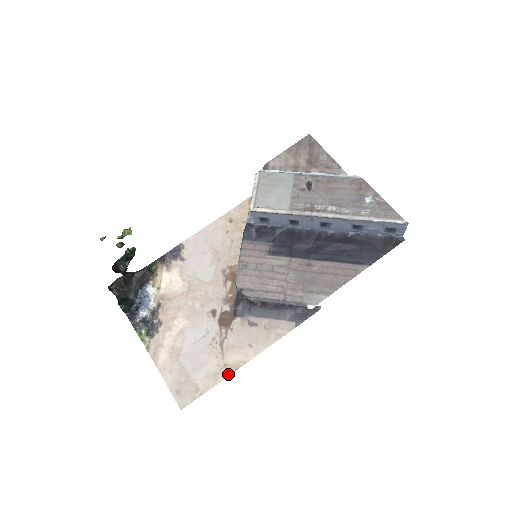
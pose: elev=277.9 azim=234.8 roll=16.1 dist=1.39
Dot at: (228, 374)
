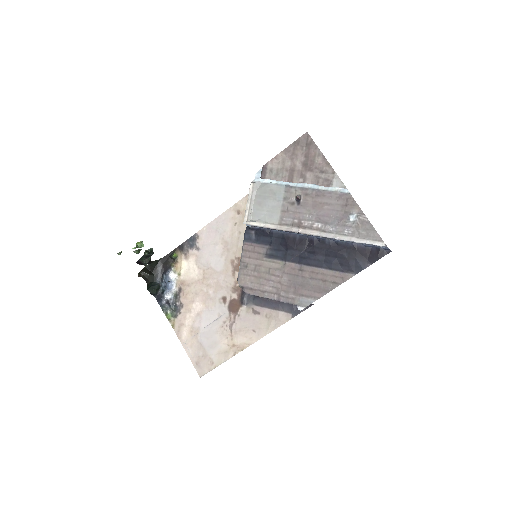
Dot at: (236, 353)
